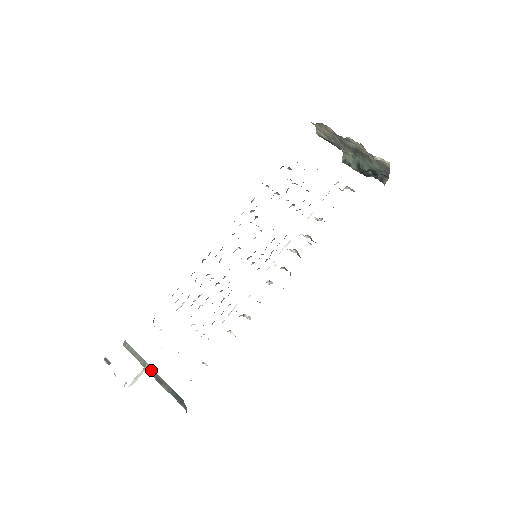
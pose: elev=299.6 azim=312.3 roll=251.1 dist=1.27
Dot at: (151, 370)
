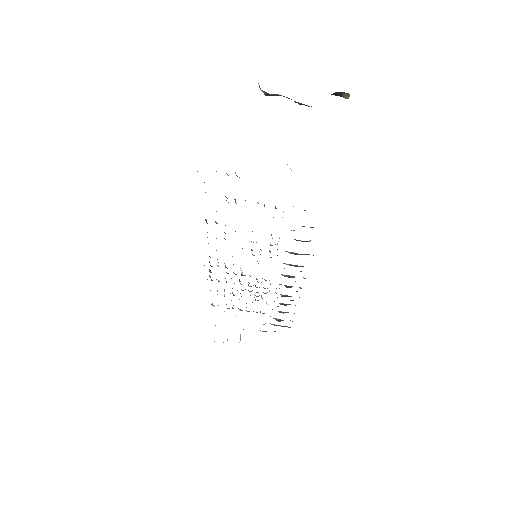
Dot at: occluded
